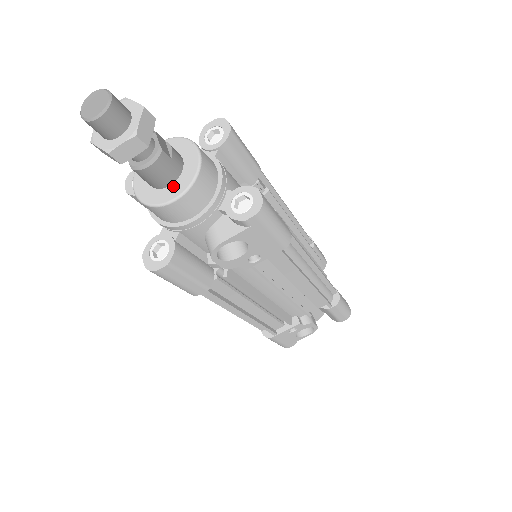
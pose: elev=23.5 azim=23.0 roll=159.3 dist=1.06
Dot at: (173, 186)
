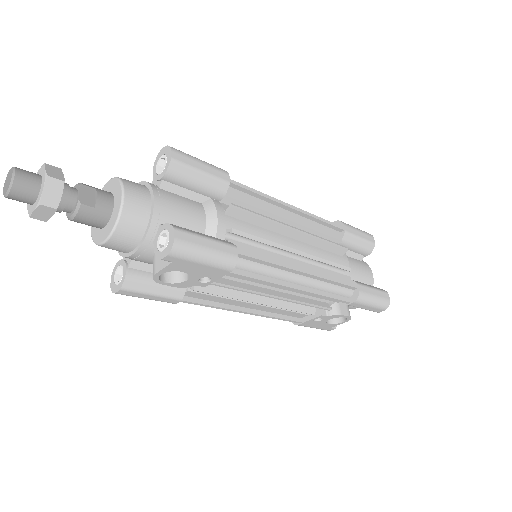
Dot at: (106, 228)
